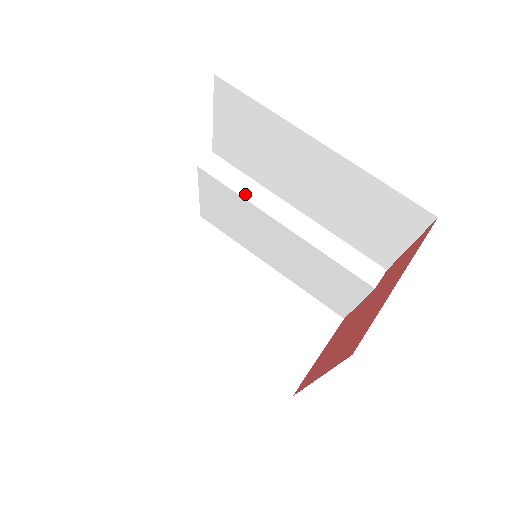
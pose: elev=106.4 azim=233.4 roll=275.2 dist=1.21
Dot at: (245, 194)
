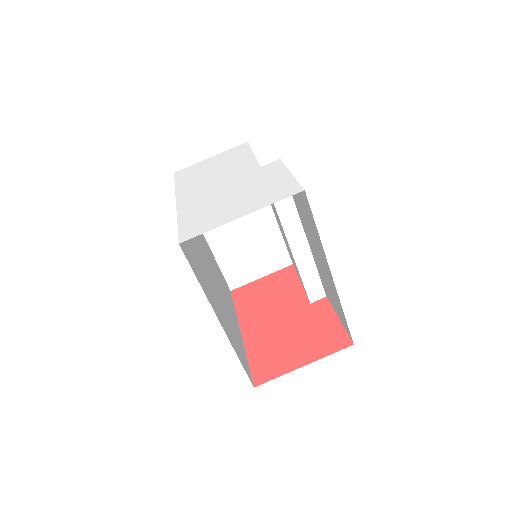
Dot at: (279, 208)
